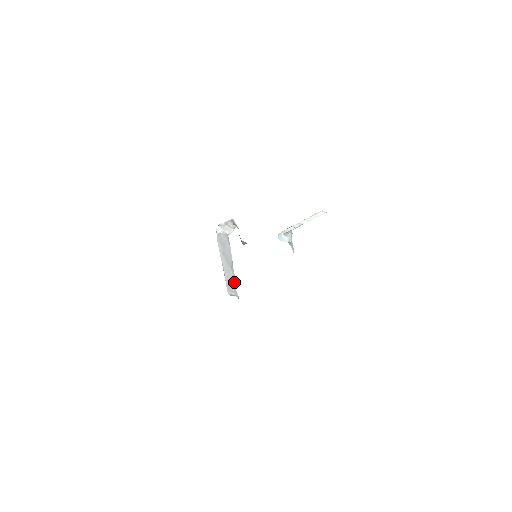
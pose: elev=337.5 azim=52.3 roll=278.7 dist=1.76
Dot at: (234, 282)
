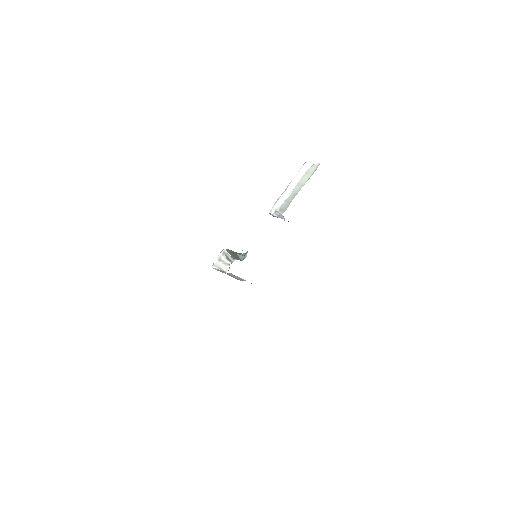
Dot at: (243, 279)
